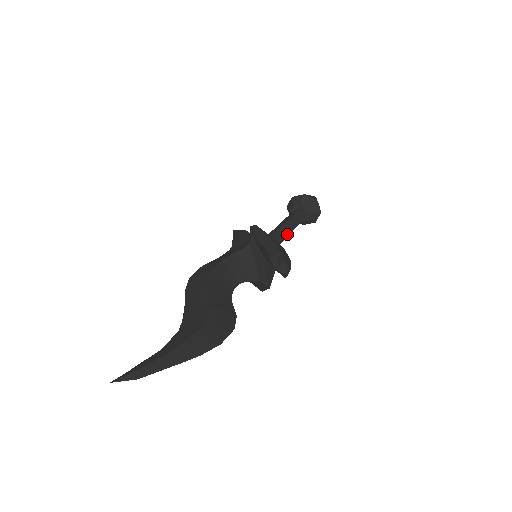
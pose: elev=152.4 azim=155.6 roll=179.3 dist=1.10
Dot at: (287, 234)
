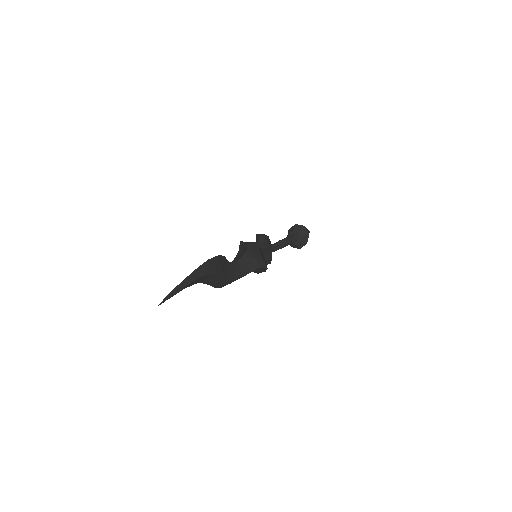
Dot at: (278, 242)
